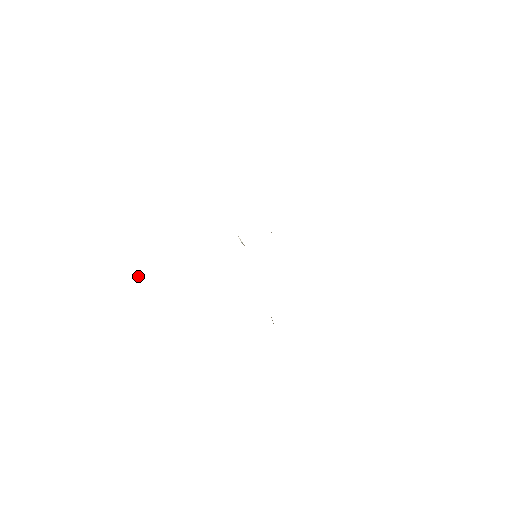
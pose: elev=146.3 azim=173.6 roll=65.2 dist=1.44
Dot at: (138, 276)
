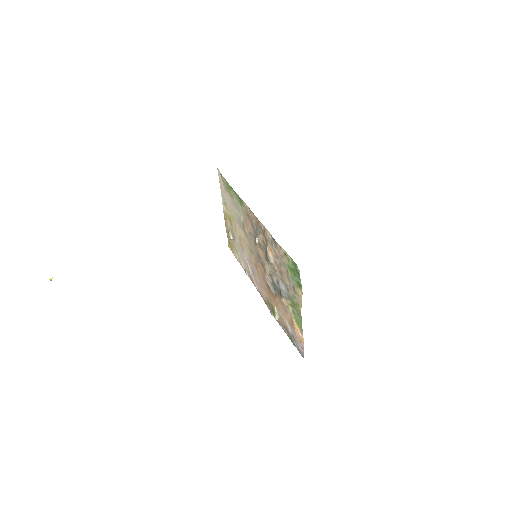
Dot at: (52, 278)
